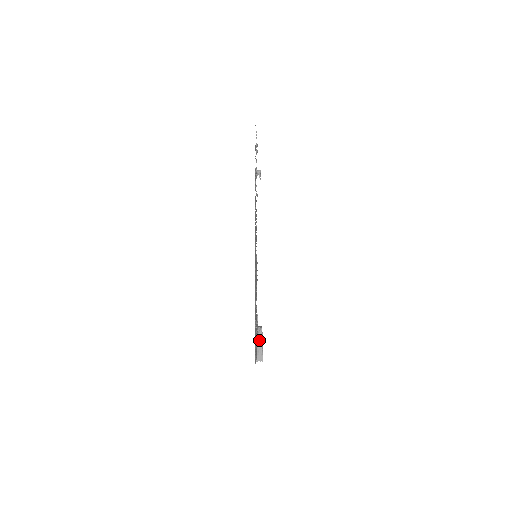
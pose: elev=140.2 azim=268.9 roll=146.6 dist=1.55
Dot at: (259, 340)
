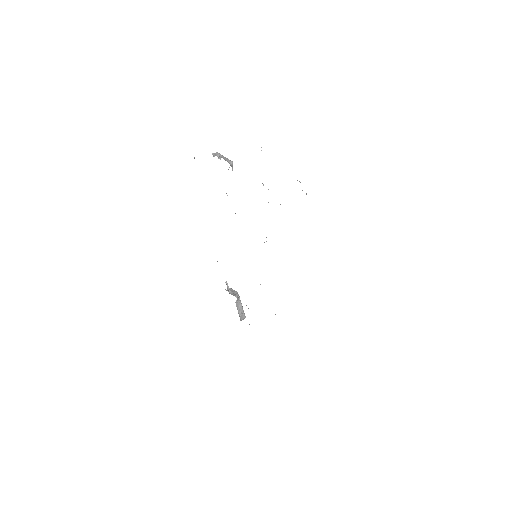
Dot at: (238, 304)
